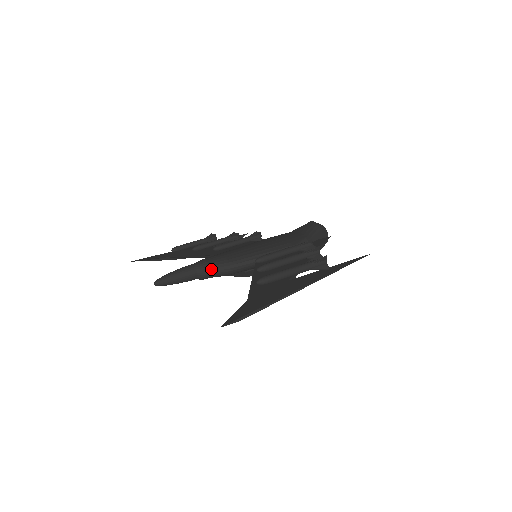
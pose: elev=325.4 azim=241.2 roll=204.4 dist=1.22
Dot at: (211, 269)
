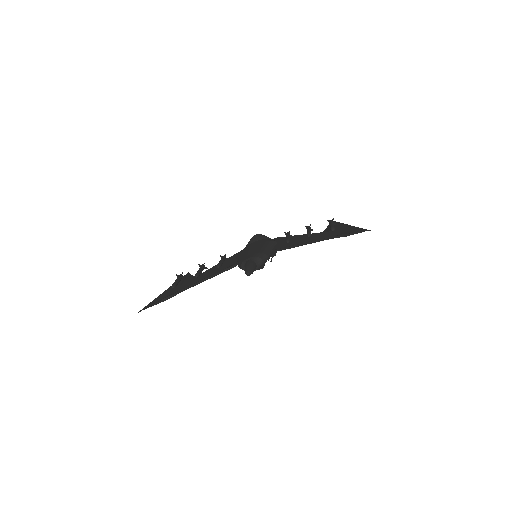
Dot at: (262, 259)
